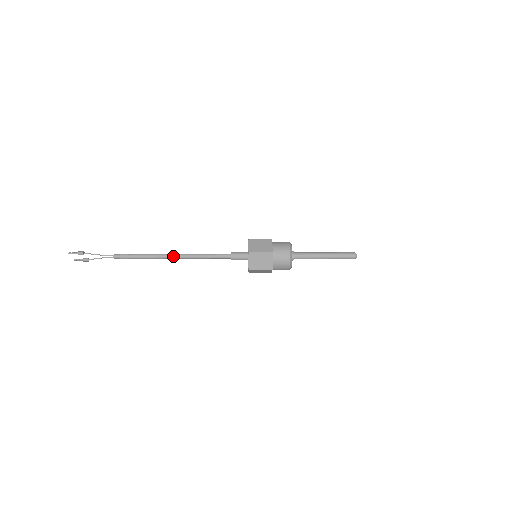
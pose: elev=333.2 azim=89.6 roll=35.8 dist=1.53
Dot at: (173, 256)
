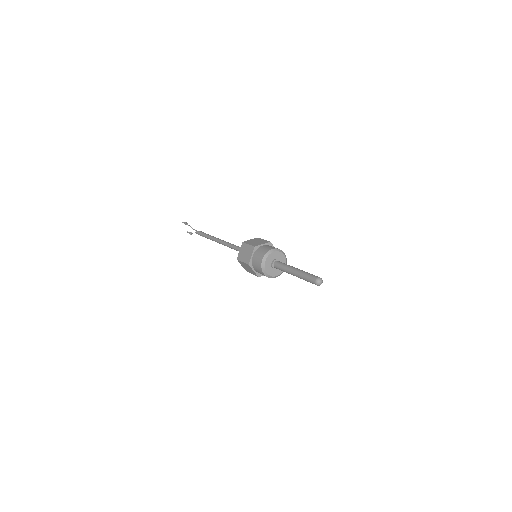
Dot at: (218, 240)
